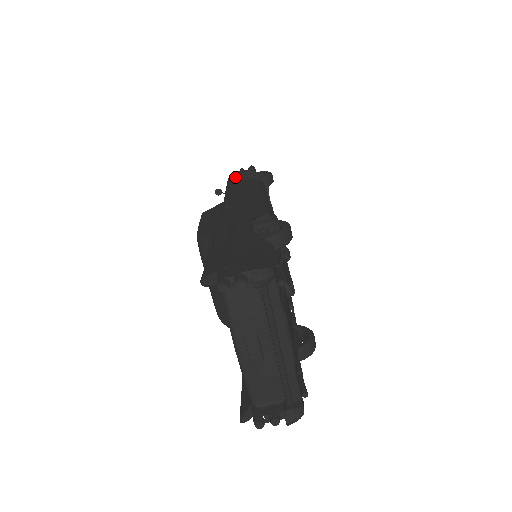
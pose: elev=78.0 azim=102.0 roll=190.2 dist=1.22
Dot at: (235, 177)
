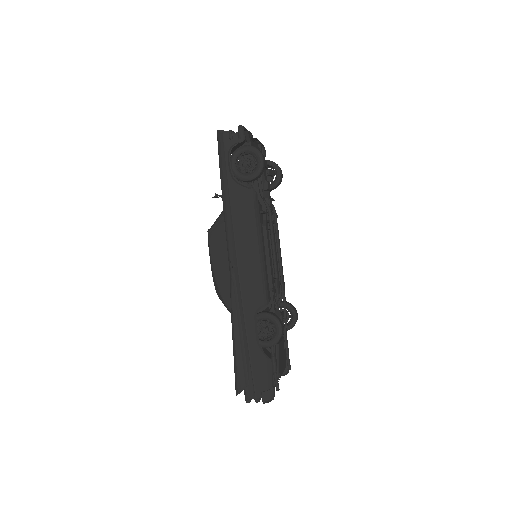
Dot at: (227, 165)
